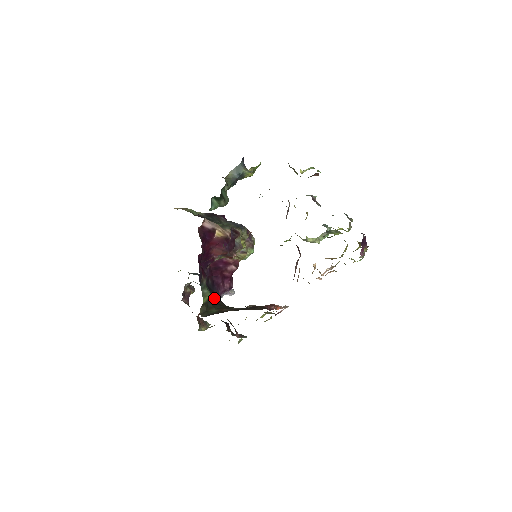
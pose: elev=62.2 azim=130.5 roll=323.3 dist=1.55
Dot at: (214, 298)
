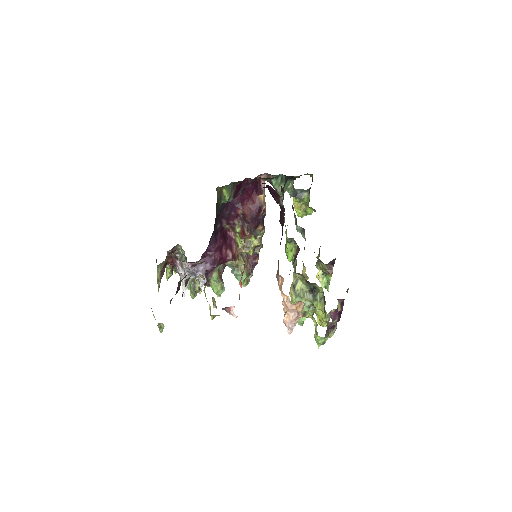
Dot at: (214, 226)
